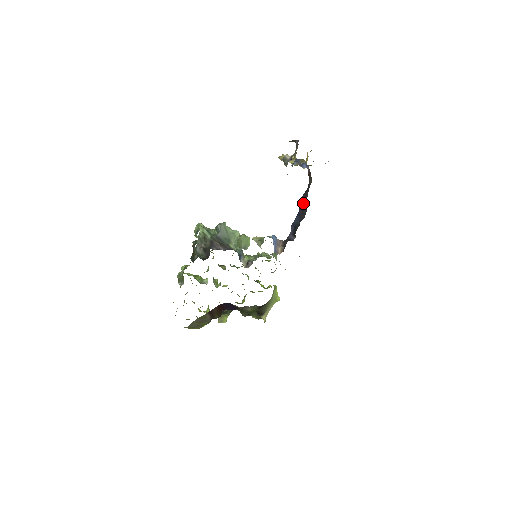
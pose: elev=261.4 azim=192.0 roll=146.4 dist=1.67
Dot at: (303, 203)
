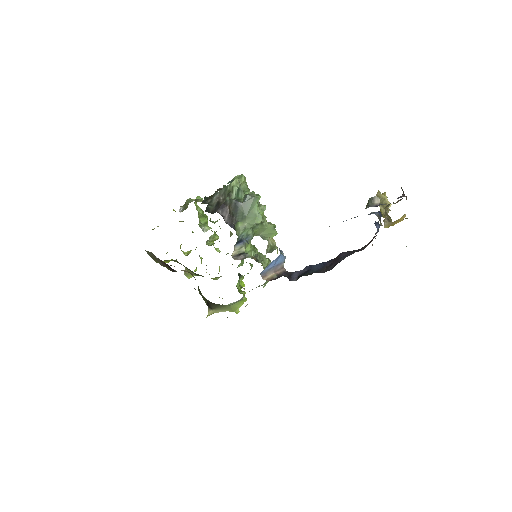
Dot at: (338, 259)
